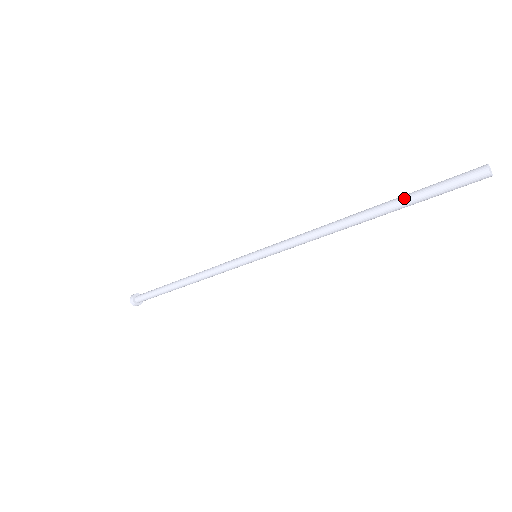
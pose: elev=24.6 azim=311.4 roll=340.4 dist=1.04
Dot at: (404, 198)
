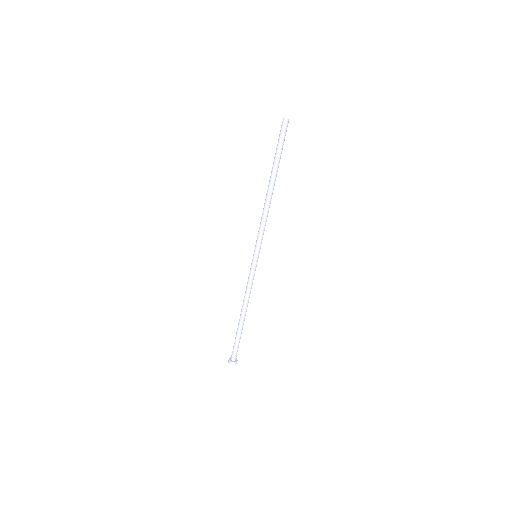
Dot at: (275, 159)
